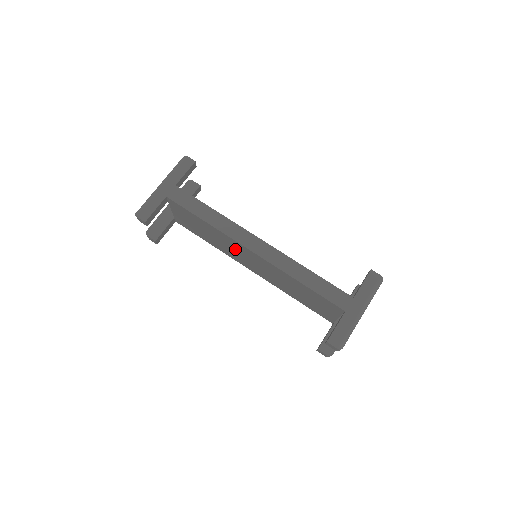
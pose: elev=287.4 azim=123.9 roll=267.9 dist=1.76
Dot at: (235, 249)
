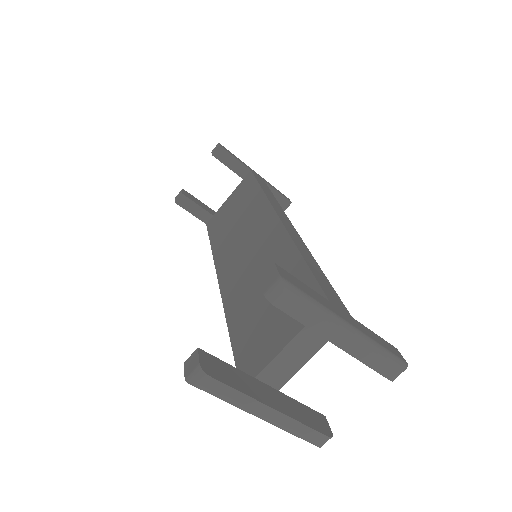
Dot at: (248, 231)
